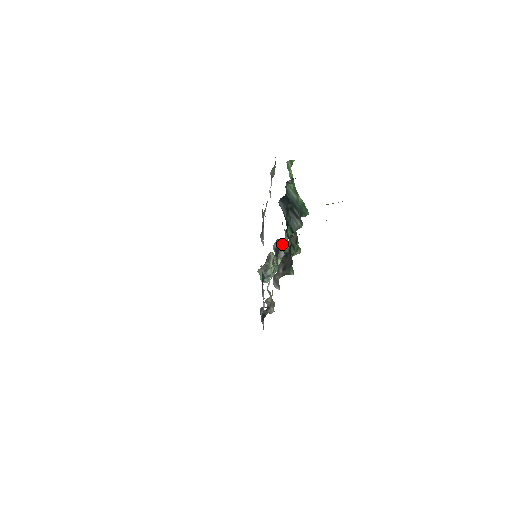
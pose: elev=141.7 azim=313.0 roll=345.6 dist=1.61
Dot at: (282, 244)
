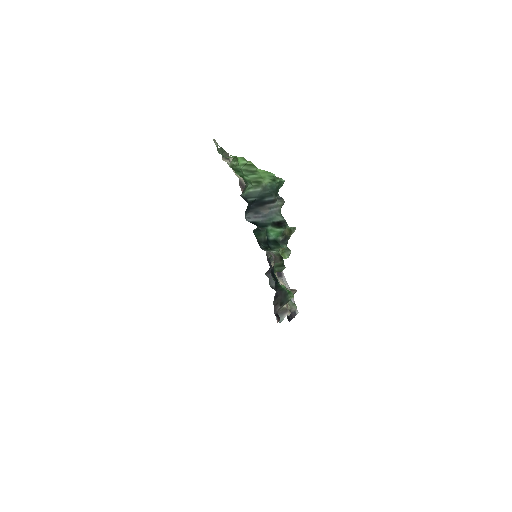
Dot at: (271, 255)
